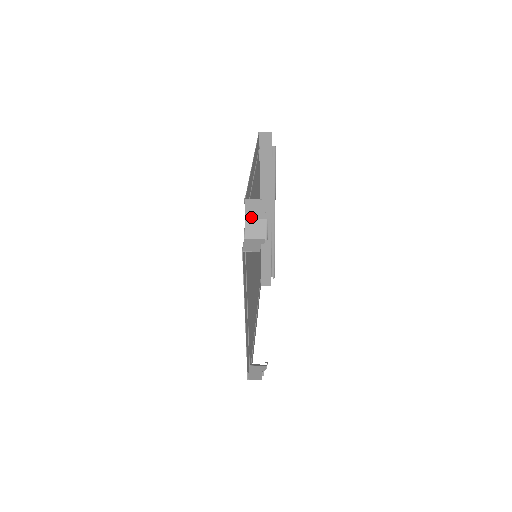
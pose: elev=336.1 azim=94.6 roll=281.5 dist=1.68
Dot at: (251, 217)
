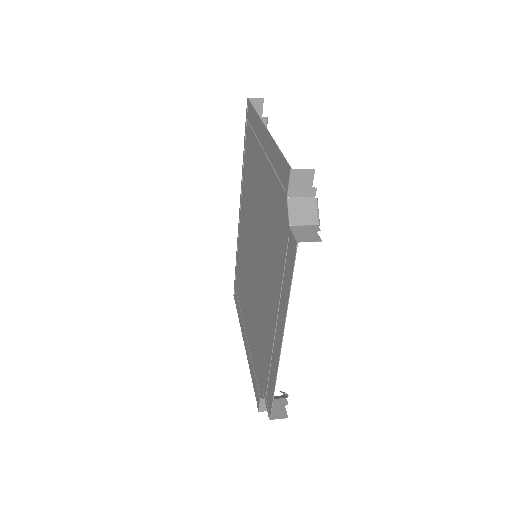
Dot at: (295, 195)
